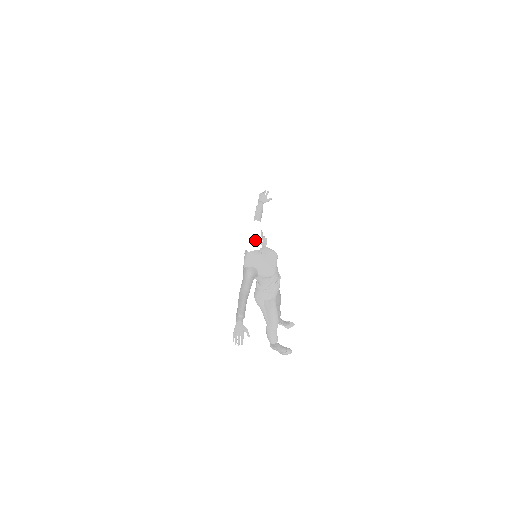
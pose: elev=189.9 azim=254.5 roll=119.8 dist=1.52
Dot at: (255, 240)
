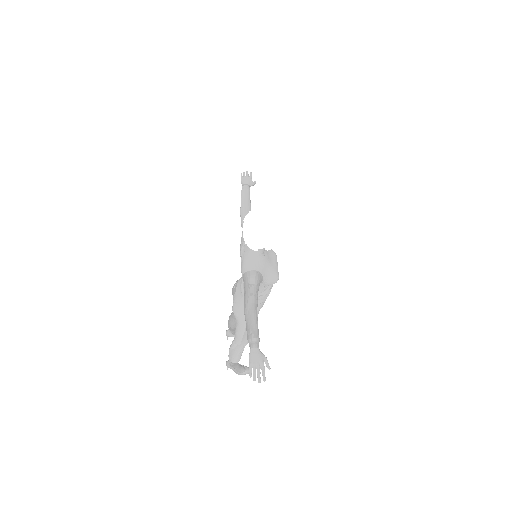
Dot at: (276, 236)
